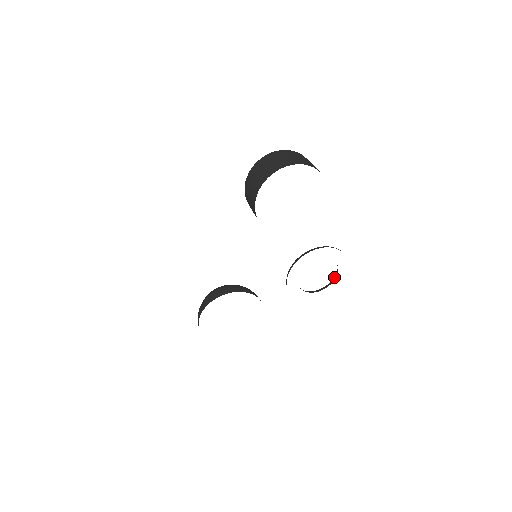
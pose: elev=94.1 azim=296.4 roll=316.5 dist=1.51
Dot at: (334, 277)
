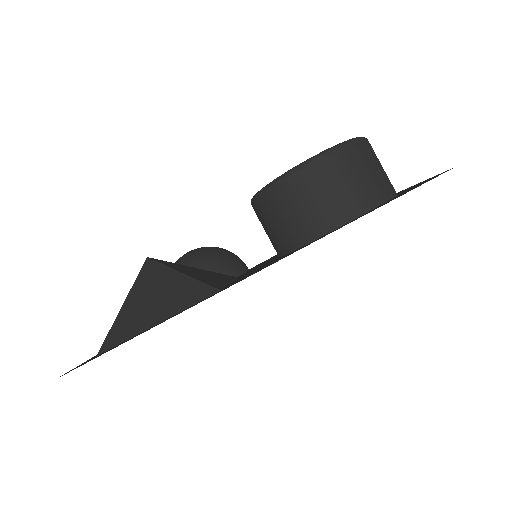
Dot at: occluded
